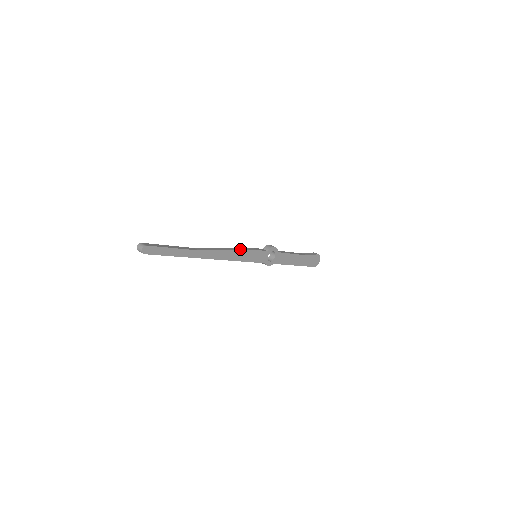
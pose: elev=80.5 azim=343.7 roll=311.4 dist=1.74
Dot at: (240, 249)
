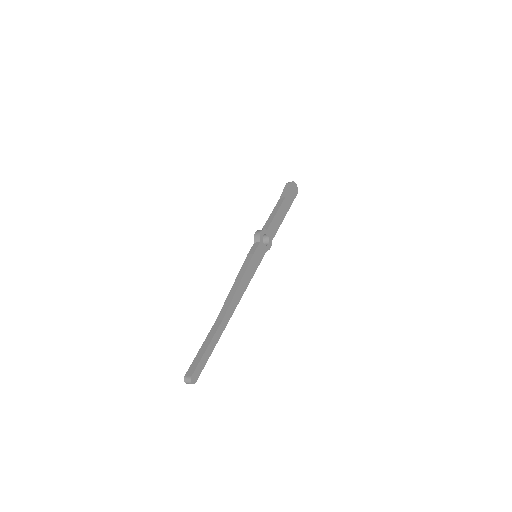
Dot at: (243, 272)
